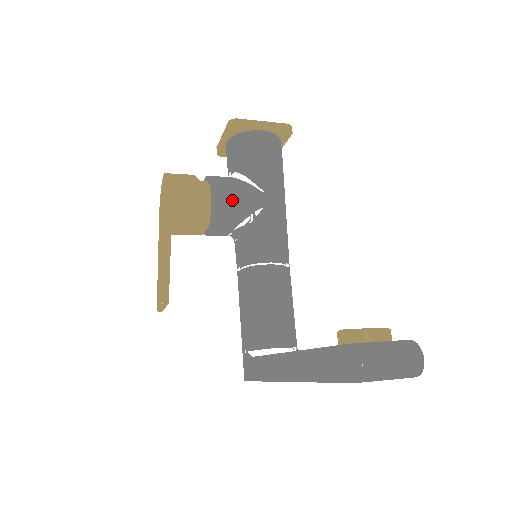
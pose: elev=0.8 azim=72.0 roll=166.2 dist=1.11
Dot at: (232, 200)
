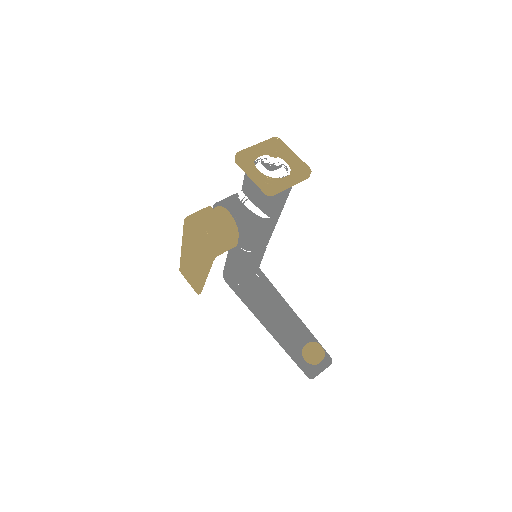
Dot at: occluded
